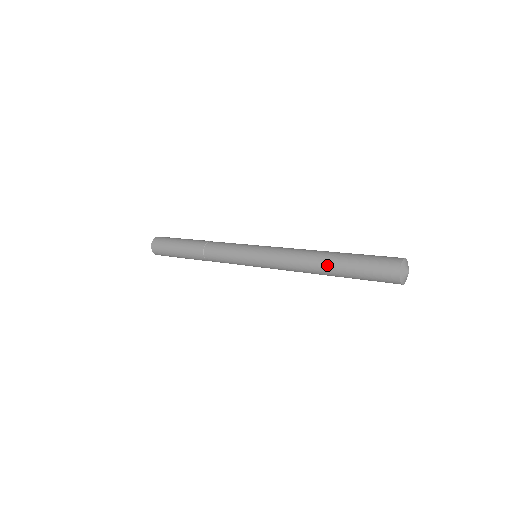
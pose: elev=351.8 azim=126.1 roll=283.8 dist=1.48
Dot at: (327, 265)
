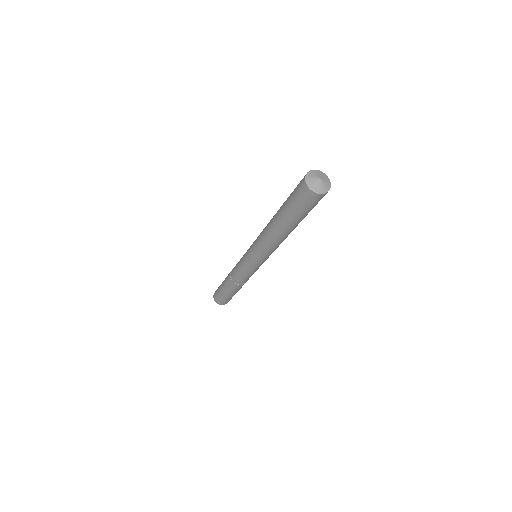
Dot at: (275, 220)
